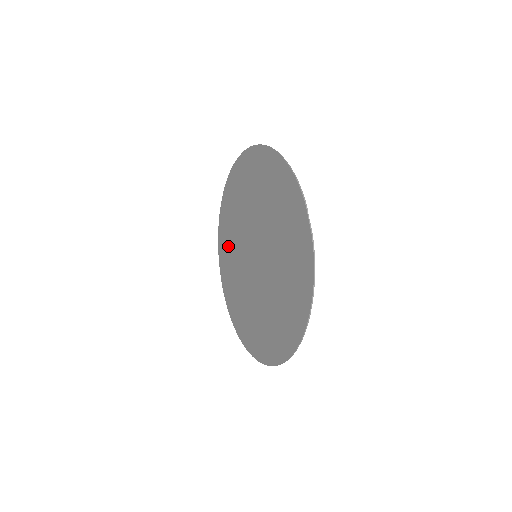
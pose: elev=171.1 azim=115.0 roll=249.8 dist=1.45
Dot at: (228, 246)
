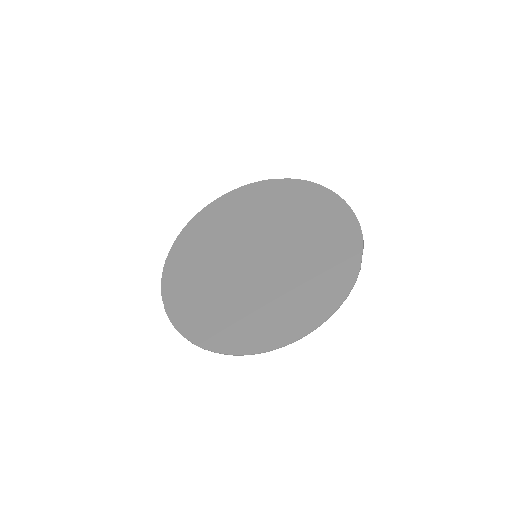
Dot at: (207, 233)
